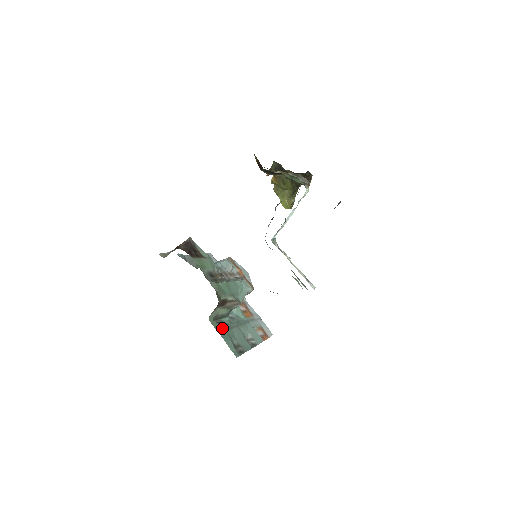
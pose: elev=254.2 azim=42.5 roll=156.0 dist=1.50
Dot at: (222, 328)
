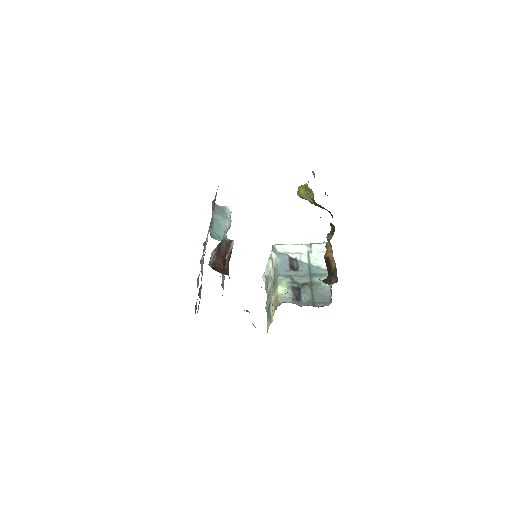
Dot at: occluded
